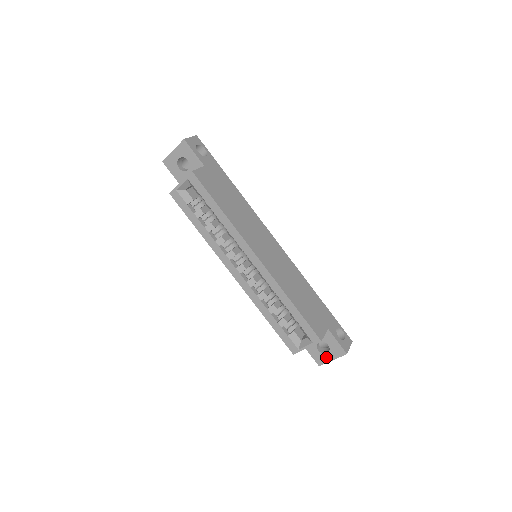
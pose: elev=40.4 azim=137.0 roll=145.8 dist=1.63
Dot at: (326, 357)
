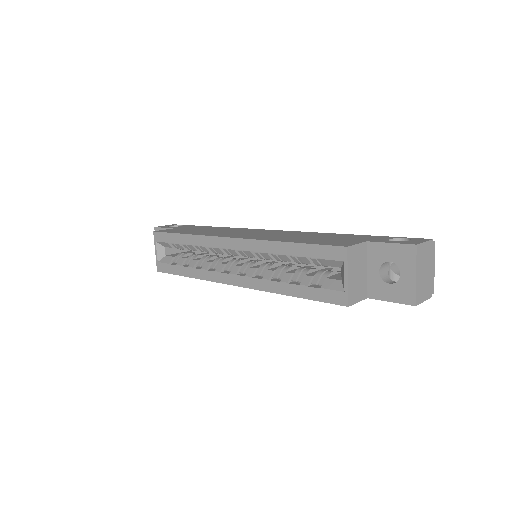
Dot at: (406, 281)
